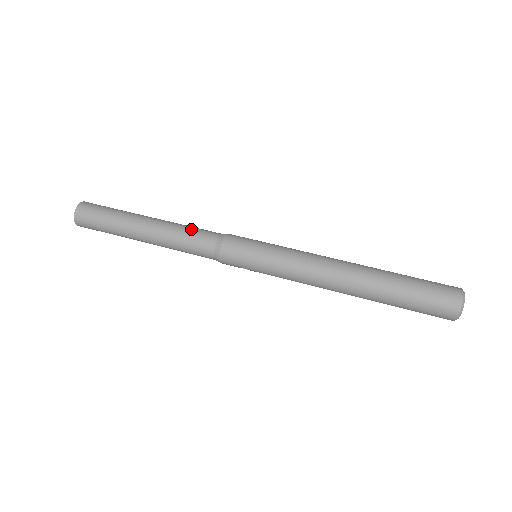
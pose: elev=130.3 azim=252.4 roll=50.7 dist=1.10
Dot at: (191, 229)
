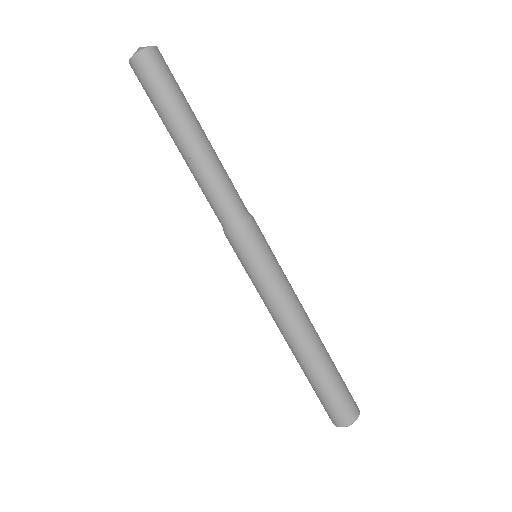
Dot at: (224, 188)
